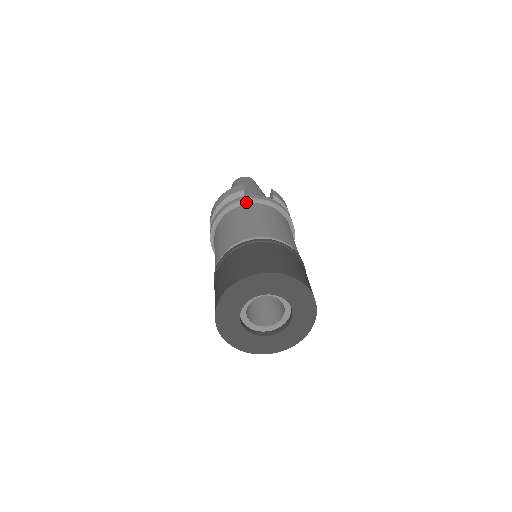
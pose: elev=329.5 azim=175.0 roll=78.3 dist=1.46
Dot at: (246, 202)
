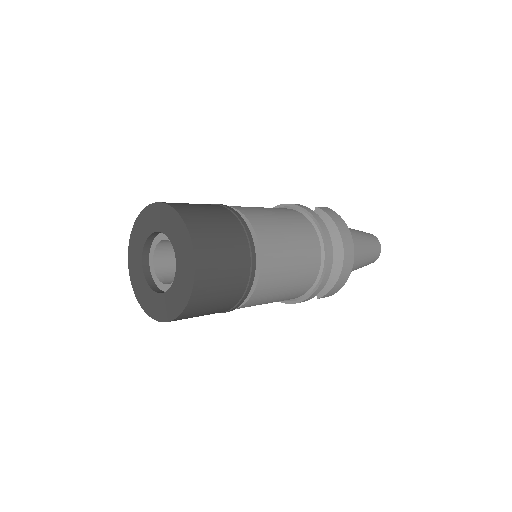
Dot at: occluded
